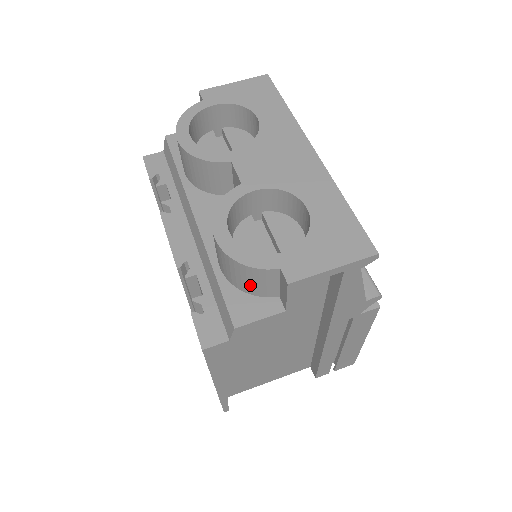
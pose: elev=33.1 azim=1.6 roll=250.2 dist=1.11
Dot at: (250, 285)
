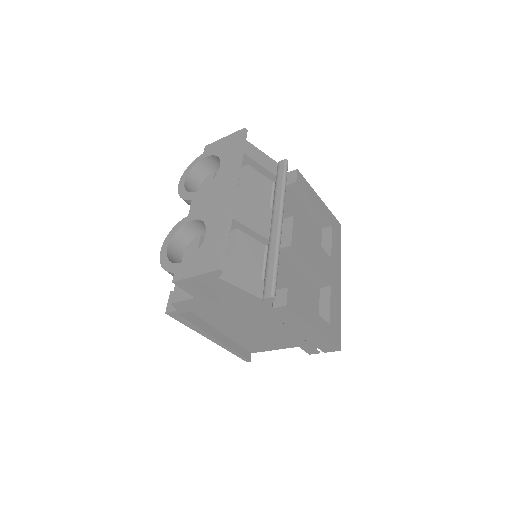
Dot at: occluded
